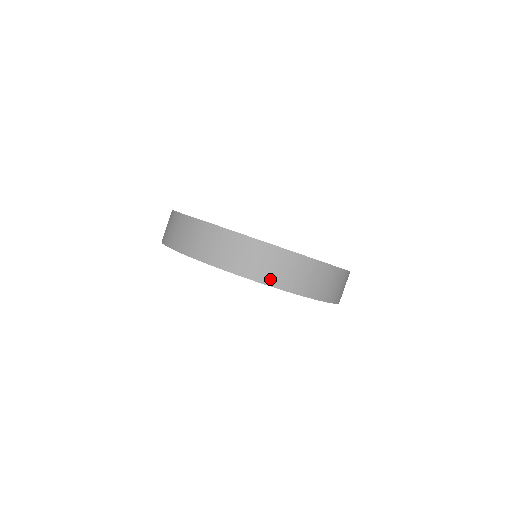
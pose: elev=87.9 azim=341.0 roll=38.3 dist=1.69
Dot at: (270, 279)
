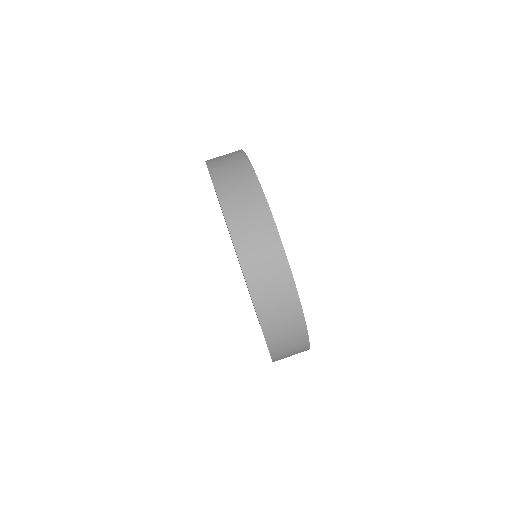
Dot at: (251, 271)
